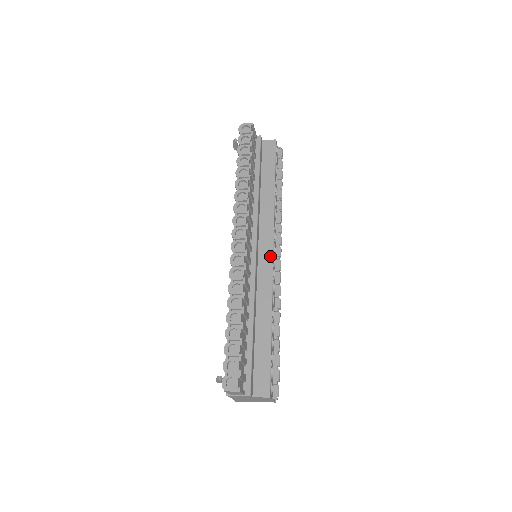
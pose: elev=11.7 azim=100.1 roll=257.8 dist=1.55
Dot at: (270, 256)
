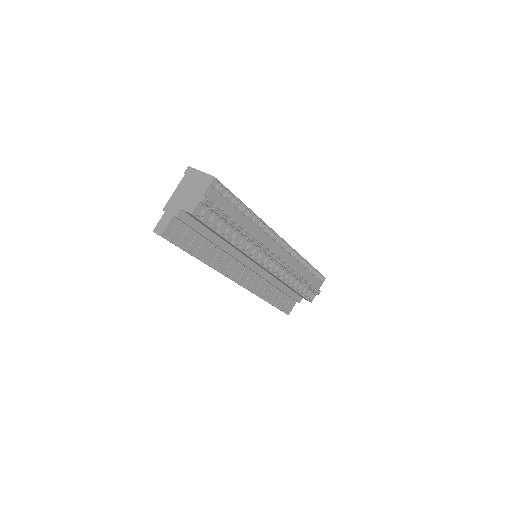
Dot at: (264, 268)
